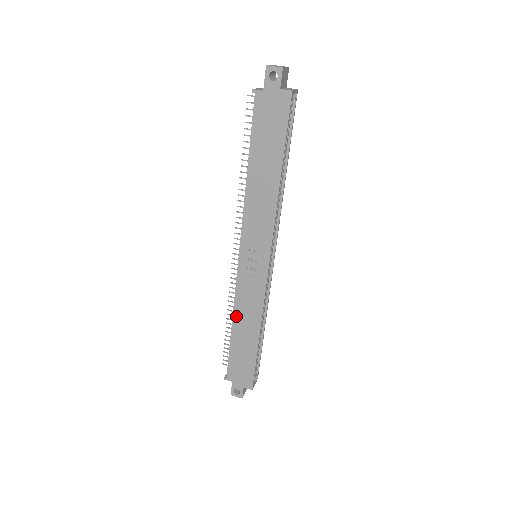
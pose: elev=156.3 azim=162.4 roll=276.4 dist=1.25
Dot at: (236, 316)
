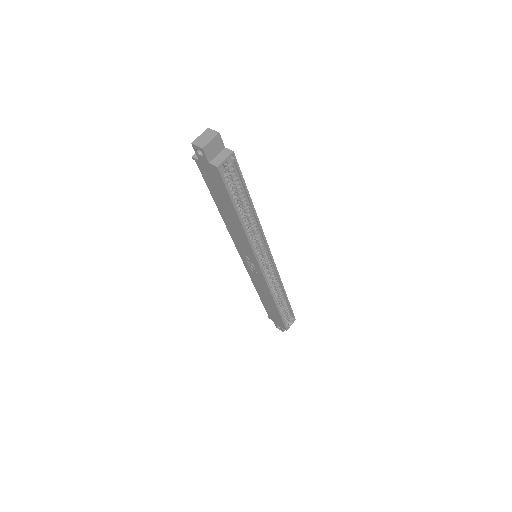
Dot at: (257, 289)
